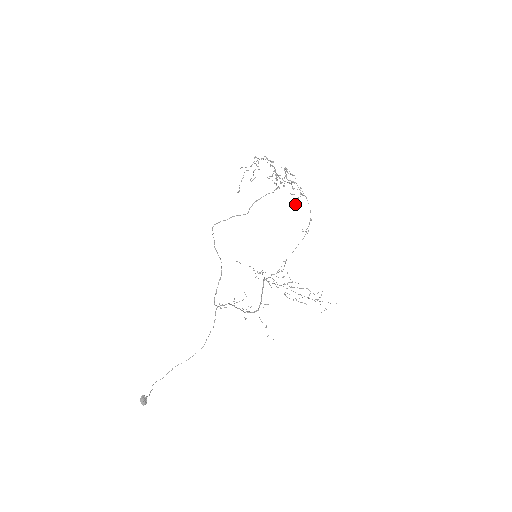
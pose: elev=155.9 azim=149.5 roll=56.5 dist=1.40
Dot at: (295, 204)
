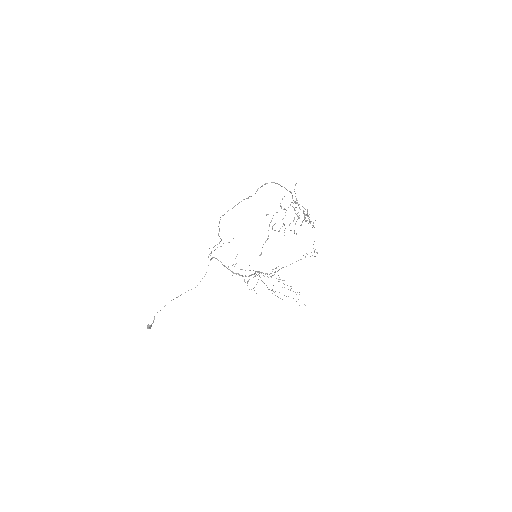
Dot at: (304, 218)
